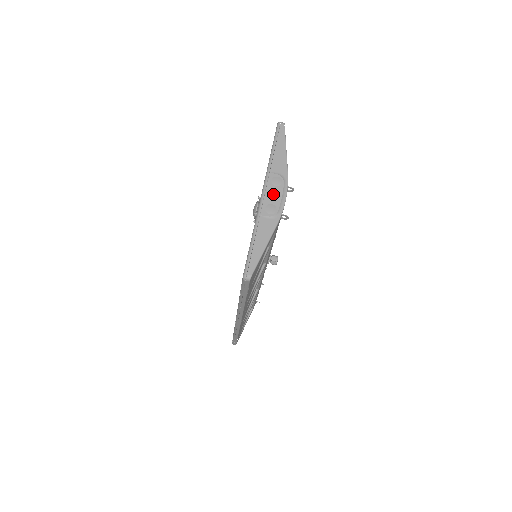
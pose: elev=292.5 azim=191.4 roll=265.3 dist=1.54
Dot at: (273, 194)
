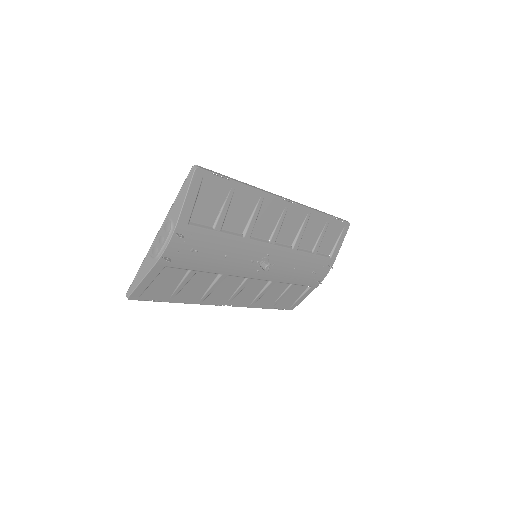
Dot at: (160, 238)
